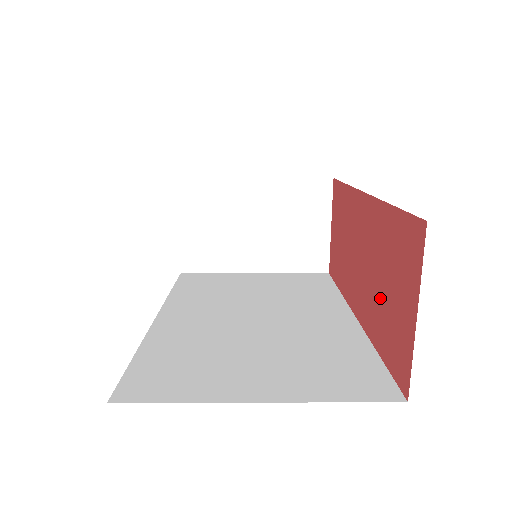
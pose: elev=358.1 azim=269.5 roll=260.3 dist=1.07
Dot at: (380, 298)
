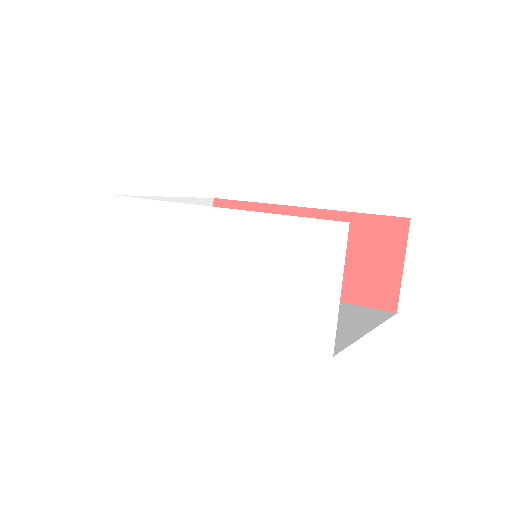
Dot at: (344, 269)
